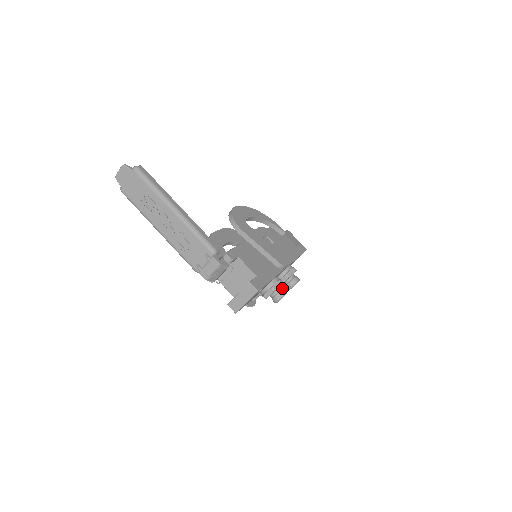
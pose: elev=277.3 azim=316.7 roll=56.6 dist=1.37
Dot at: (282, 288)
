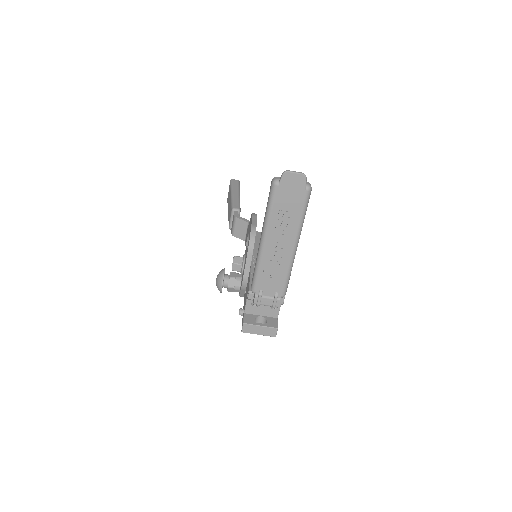
Dot at: occluded
